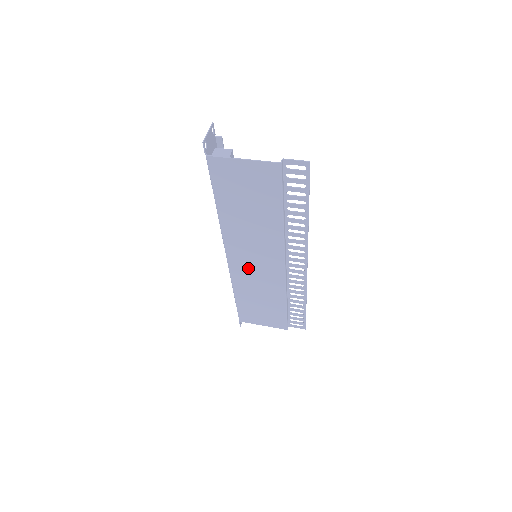
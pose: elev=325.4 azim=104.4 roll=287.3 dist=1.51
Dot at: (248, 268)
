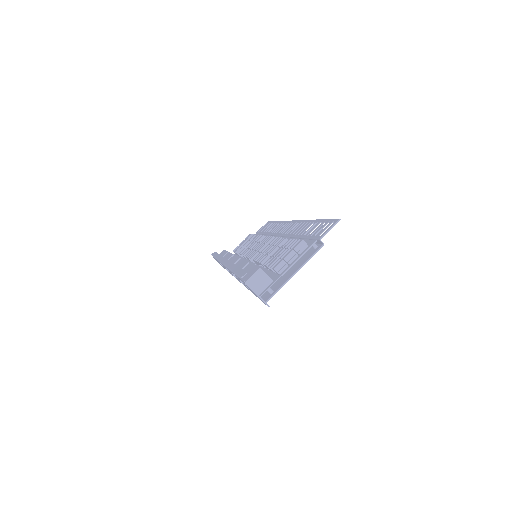
Dot at: occluded
